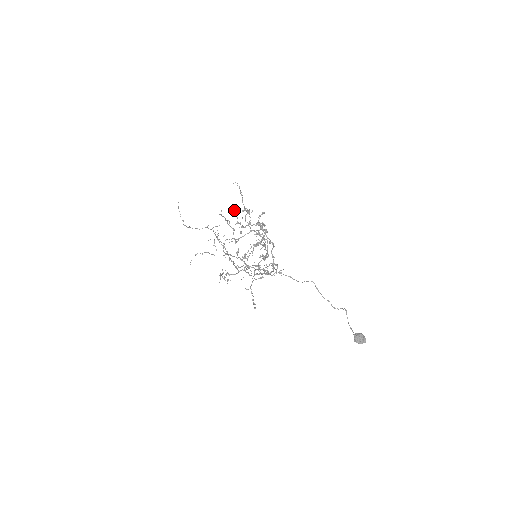
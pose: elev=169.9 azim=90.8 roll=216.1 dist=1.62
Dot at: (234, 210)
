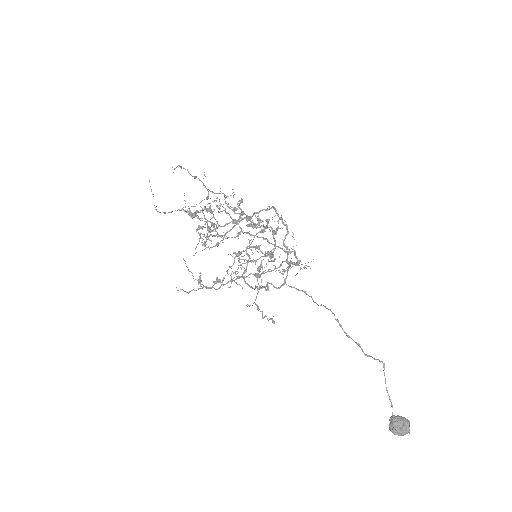
Dot at: (189, 209)
